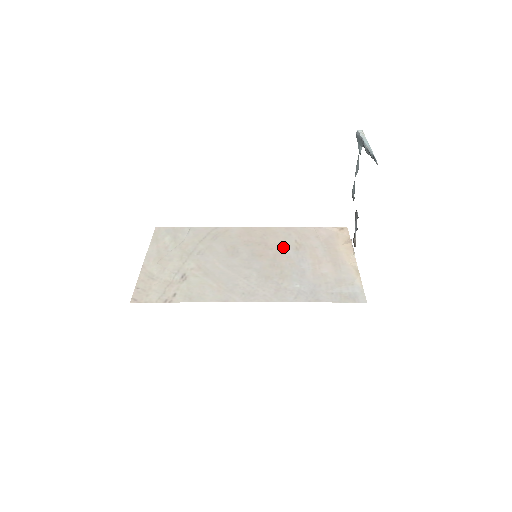
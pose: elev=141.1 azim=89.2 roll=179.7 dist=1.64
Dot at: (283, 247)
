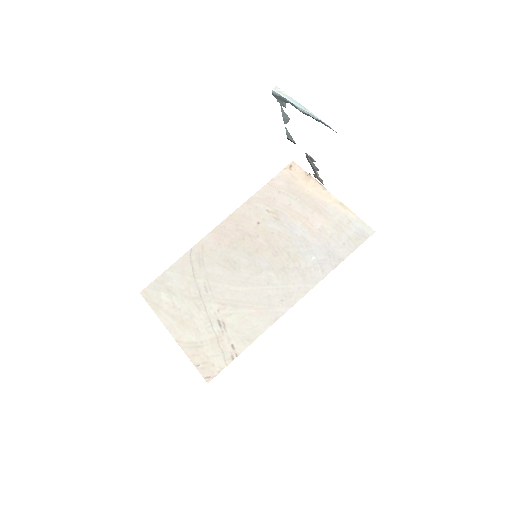
Dot at: (265, 226)
